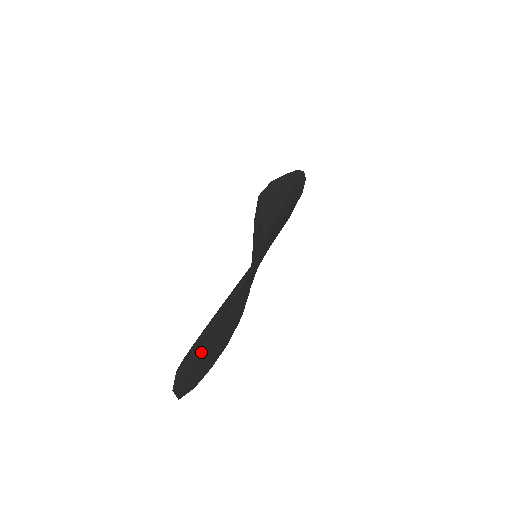
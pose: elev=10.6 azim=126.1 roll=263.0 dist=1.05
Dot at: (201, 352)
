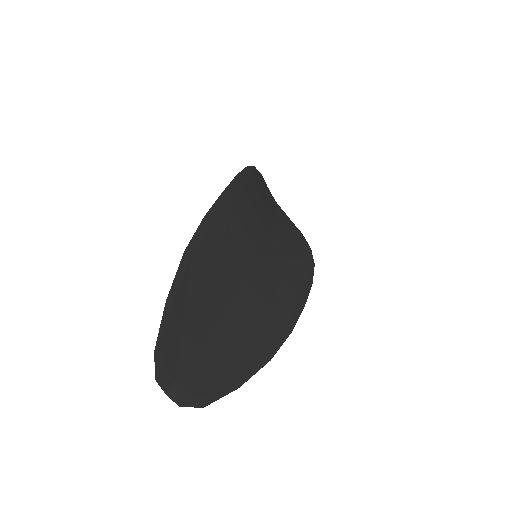
Dot at: (202, 365)
